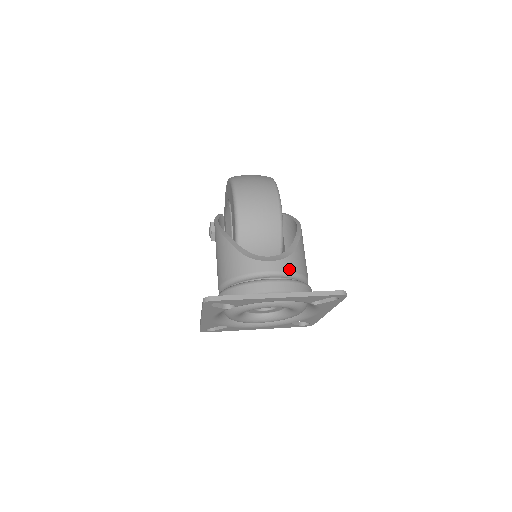
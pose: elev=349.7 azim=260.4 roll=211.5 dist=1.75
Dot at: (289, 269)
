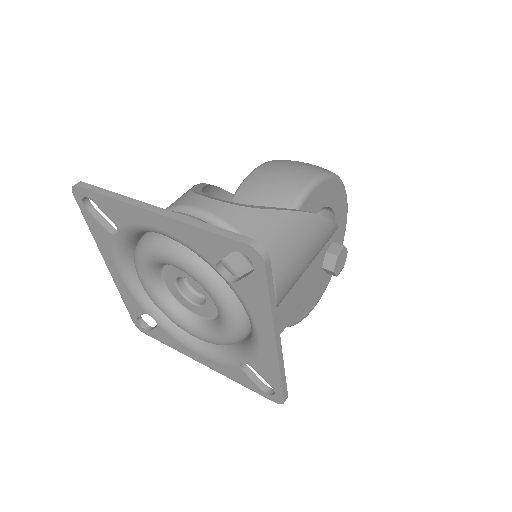
Dot at: (229, 218)
